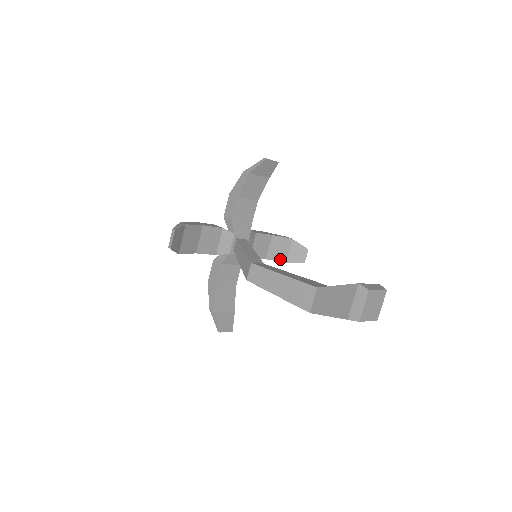
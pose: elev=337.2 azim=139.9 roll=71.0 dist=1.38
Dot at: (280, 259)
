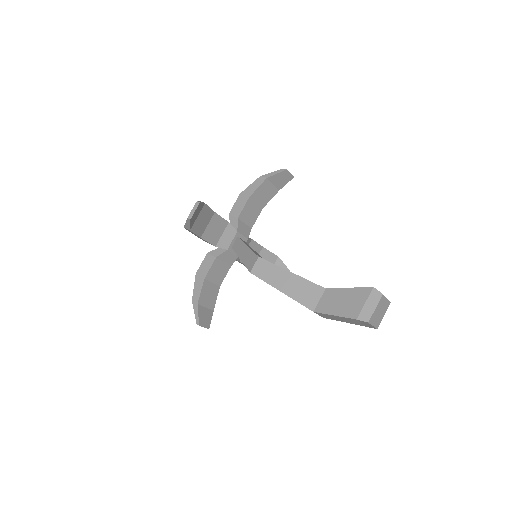
Dot at: occluded
